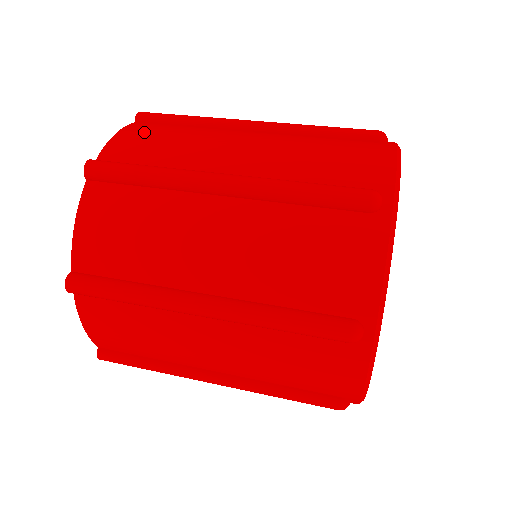
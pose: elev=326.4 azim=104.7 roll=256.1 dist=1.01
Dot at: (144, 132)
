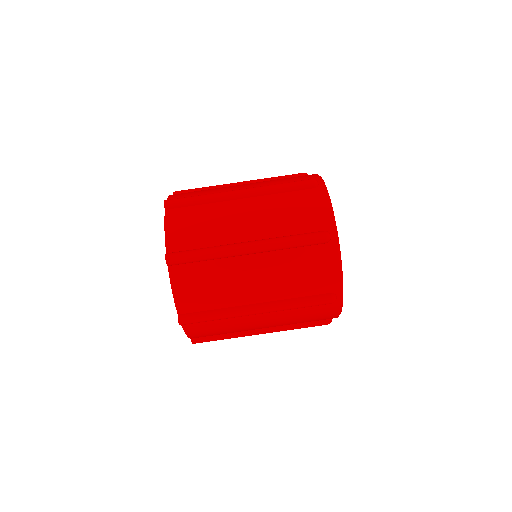
Dot at: (181, 221)
